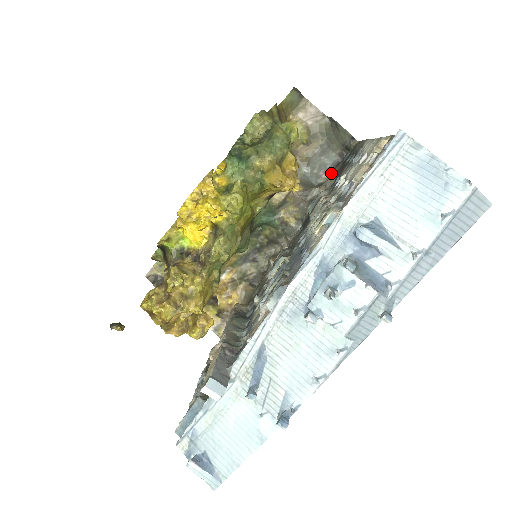
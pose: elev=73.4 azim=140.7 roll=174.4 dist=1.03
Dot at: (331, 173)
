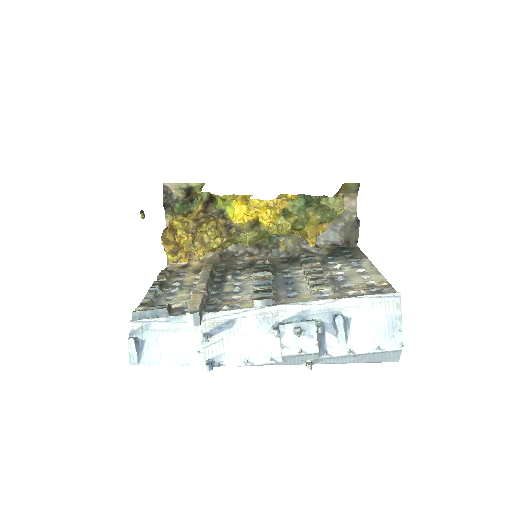
Dot at: (327, 245)
